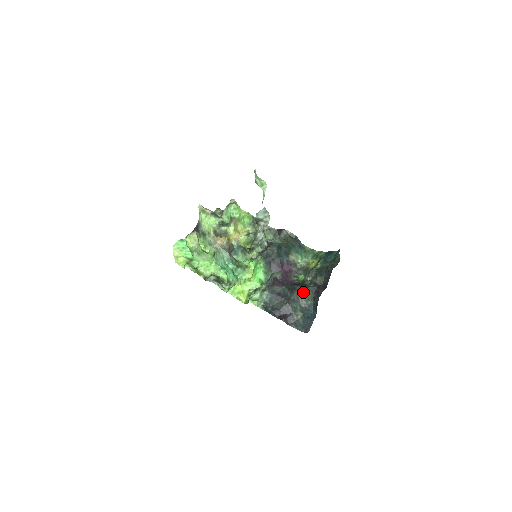
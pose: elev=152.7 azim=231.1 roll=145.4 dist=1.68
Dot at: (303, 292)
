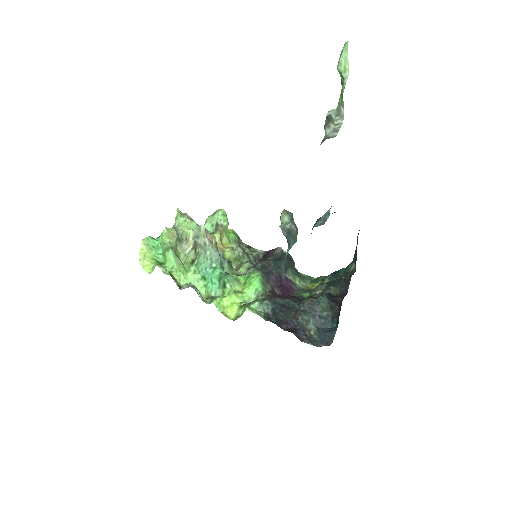
Dot at: (316, 301)
